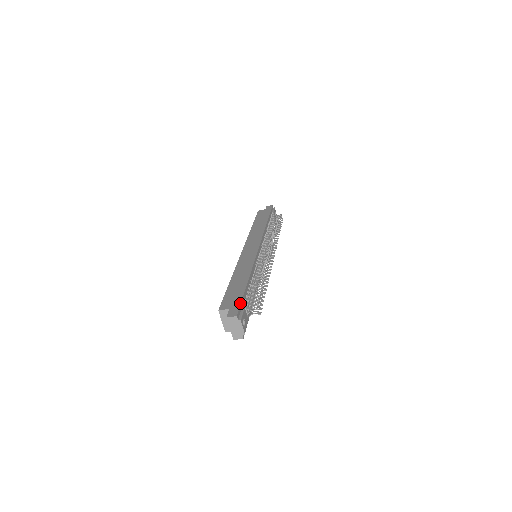
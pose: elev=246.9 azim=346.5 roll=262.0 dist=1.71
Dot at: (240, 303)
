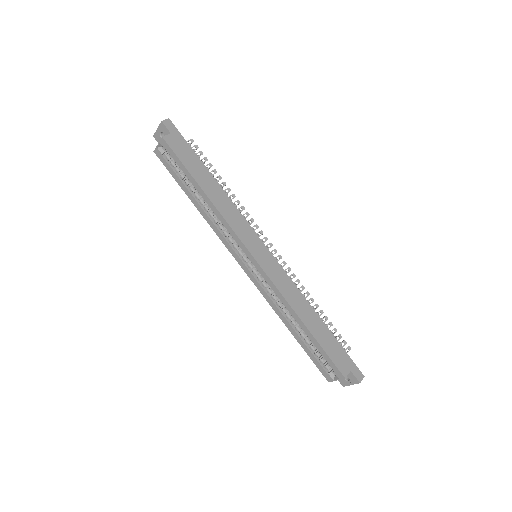
Dot at: (351, 359)
